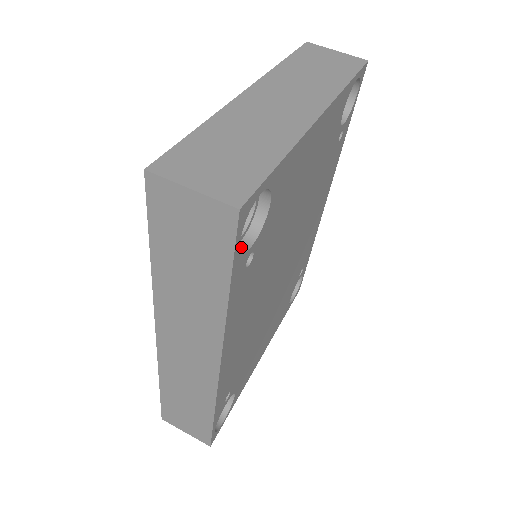
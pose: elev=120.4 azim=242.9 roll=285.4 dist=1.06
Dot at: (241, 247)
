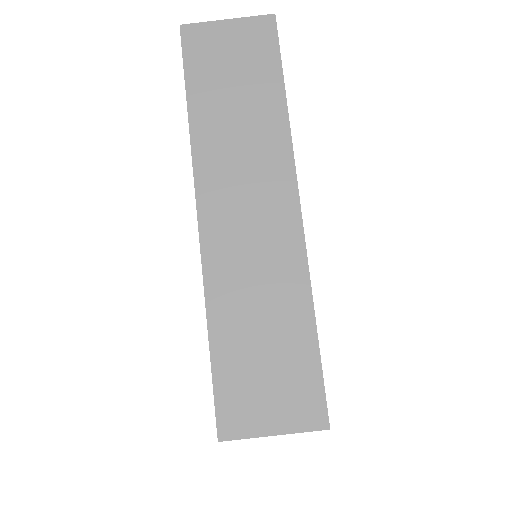
Dot at: occluded
